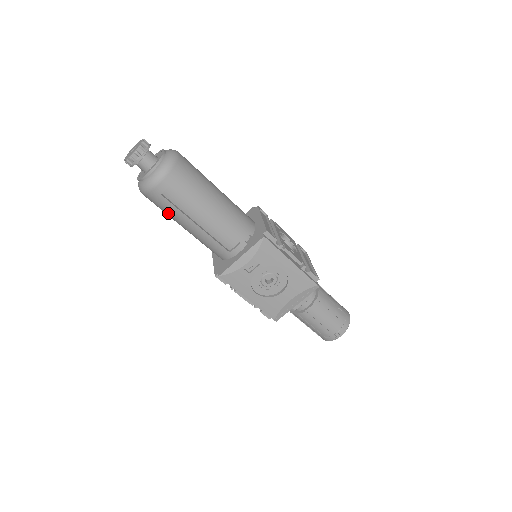
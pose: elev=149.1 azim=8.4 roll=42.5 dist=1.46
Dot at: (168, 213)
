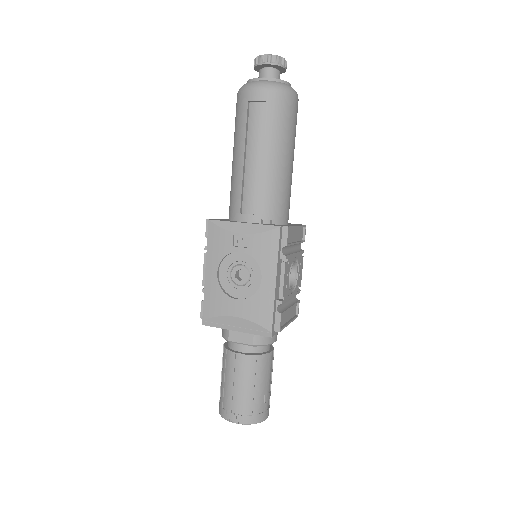
Dot at: (236, 128)
